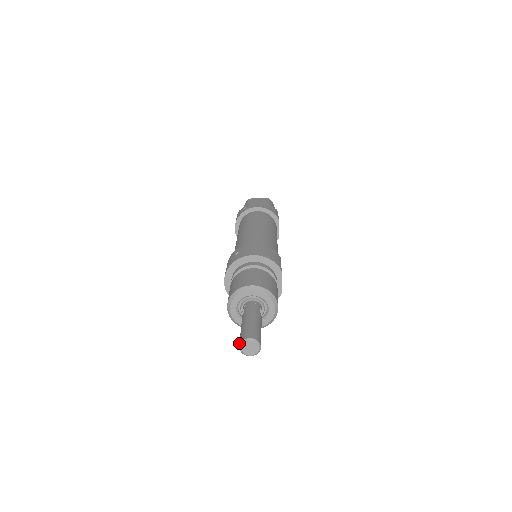
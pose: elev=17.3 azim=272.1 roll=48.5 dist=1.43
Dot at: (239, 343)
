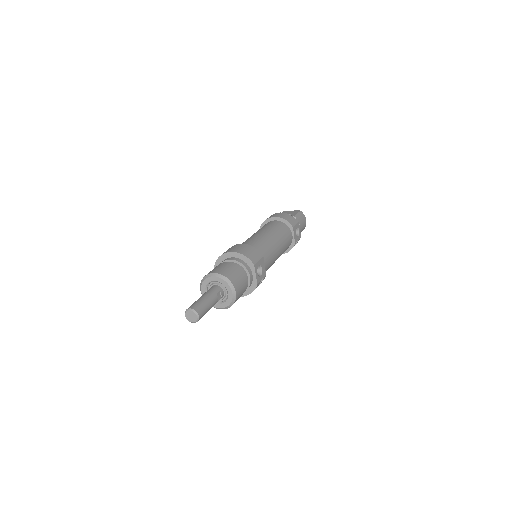
Dot at: (185, 312)
